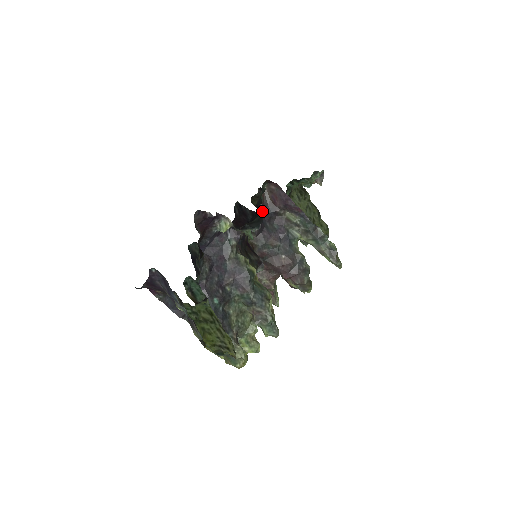
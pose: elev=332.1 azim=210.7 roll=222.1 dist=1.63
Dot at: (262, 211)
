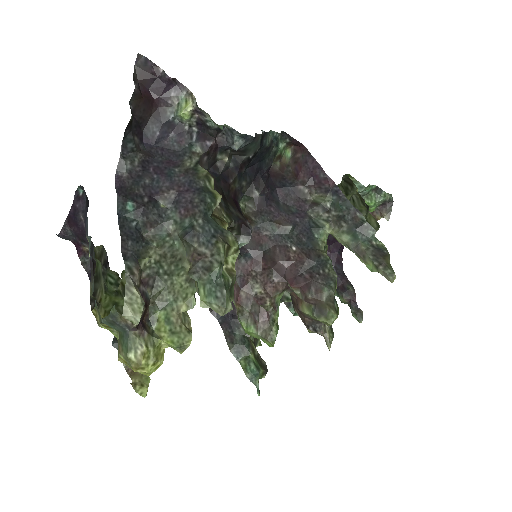
Dot at: (276, 182)
